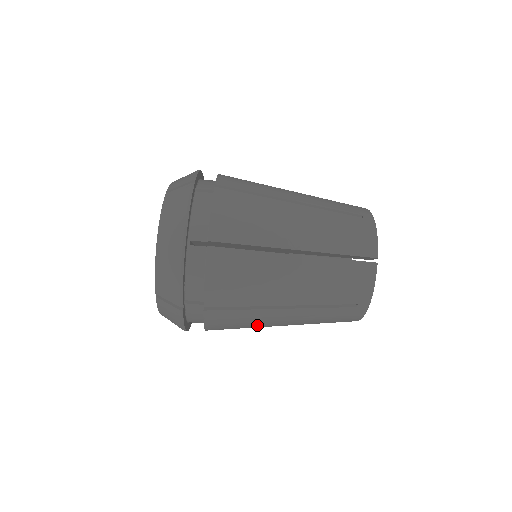
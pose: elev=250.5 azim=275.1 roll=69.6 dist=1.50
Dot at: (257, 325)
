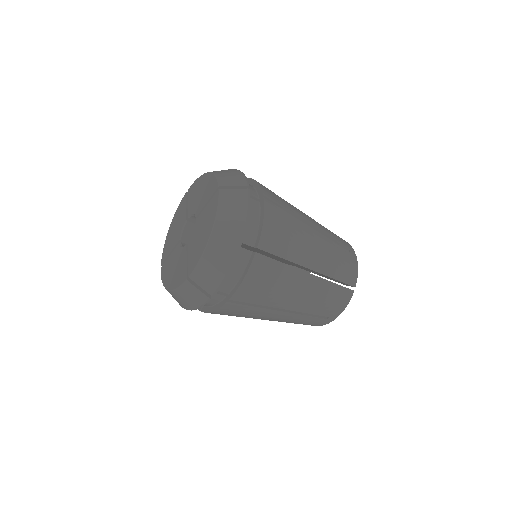
Dot at: occluded
